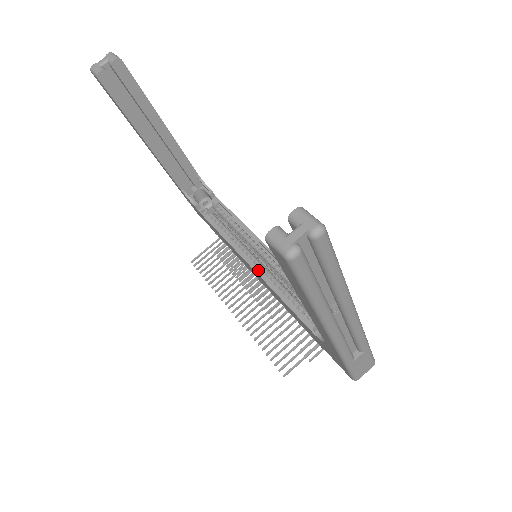
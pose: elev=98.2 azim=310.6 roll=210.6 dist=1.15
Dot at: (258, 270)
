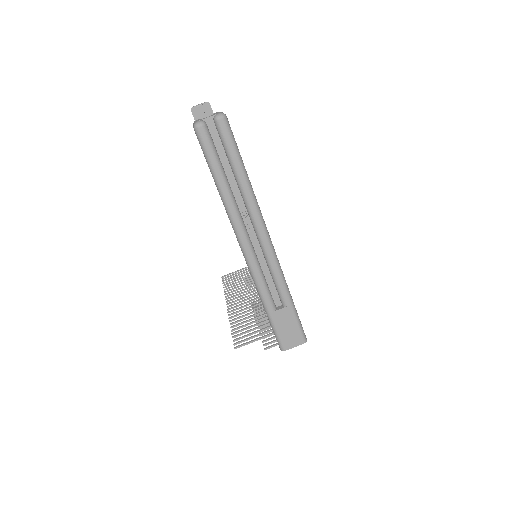
Dot at: occluded
